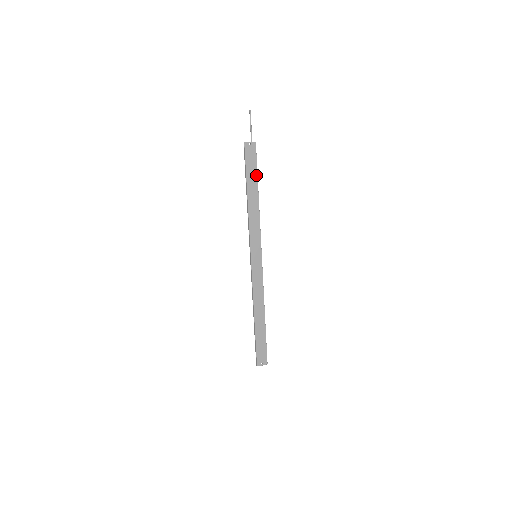
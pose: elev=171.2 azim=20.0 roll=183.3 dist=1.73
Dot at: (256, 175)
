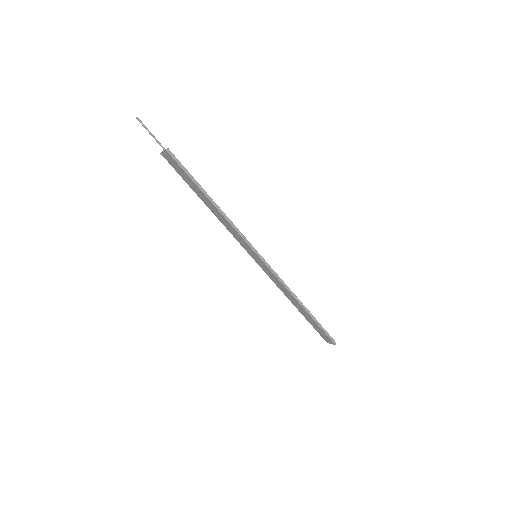
Dot at: (194, 183)
